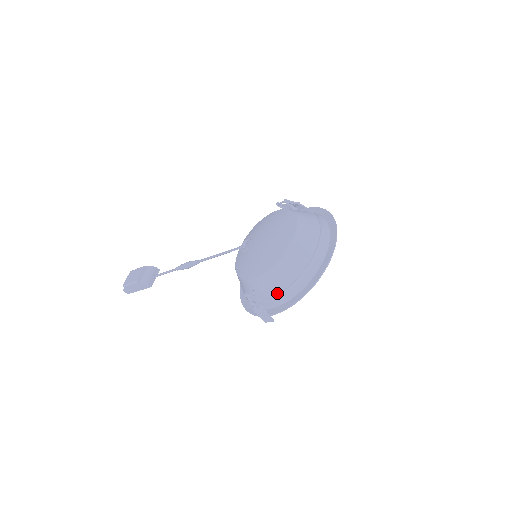
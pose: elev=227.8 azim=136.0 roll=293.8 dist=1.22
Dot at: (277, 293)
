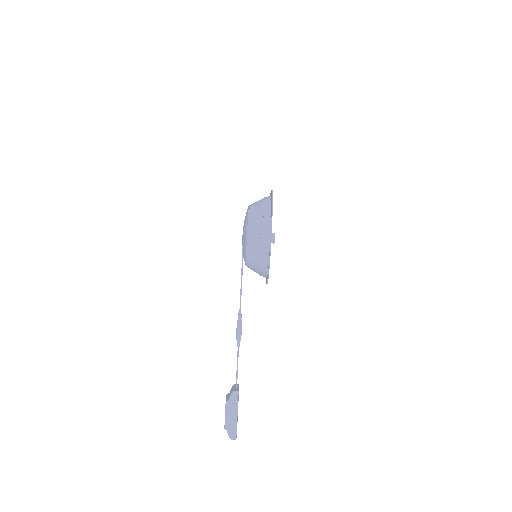
Dot at: (262, 223)
